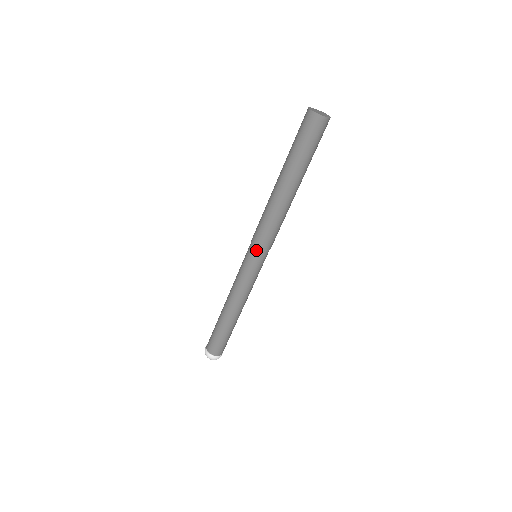
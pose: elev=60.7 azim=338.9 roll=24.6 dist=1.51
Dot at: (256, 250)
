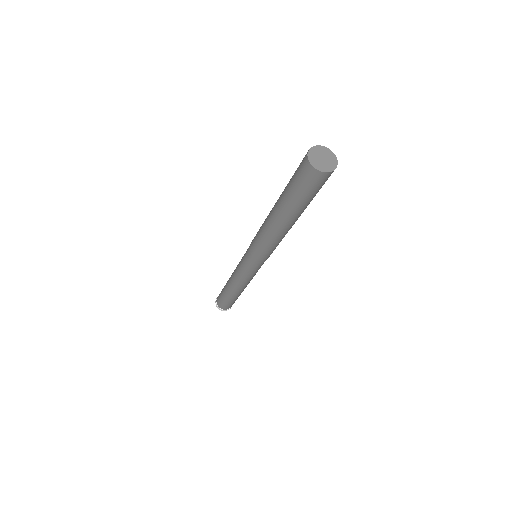
Dot at: (249, 253)
